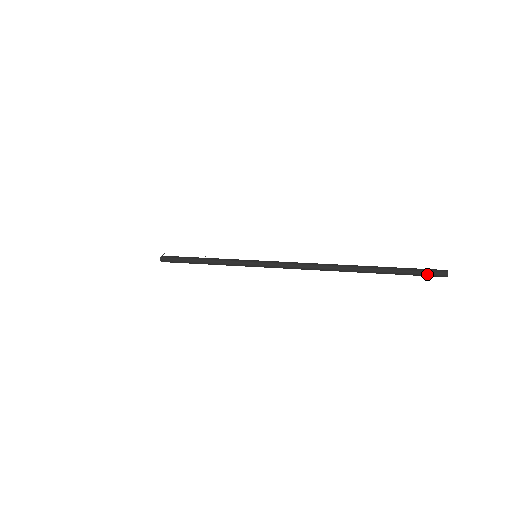
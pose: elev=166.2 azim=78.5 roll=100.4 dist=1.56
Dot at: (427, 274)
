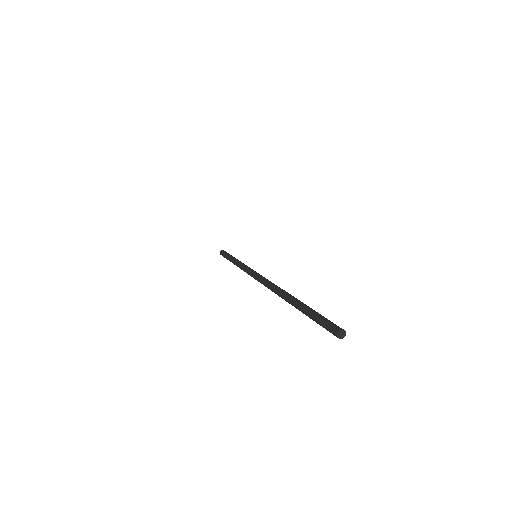
Dot at: occluded
